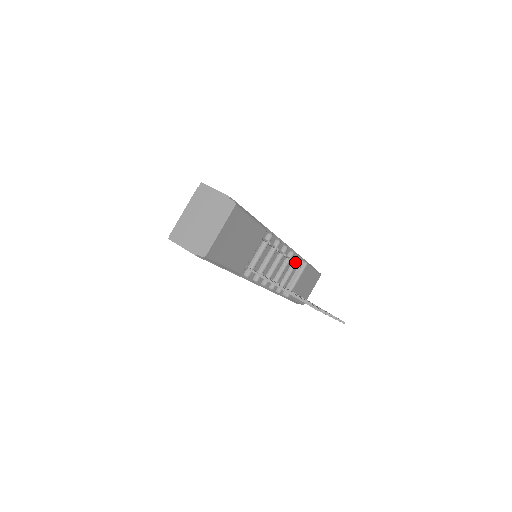
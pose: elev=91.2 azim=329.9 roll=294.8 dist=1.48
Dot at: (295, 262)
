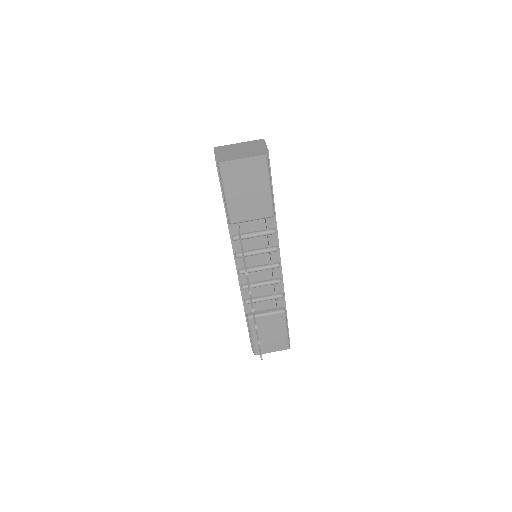
Dot at: (277, 293)
